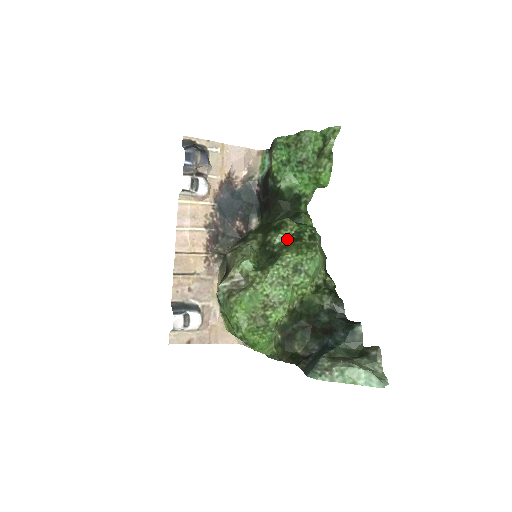
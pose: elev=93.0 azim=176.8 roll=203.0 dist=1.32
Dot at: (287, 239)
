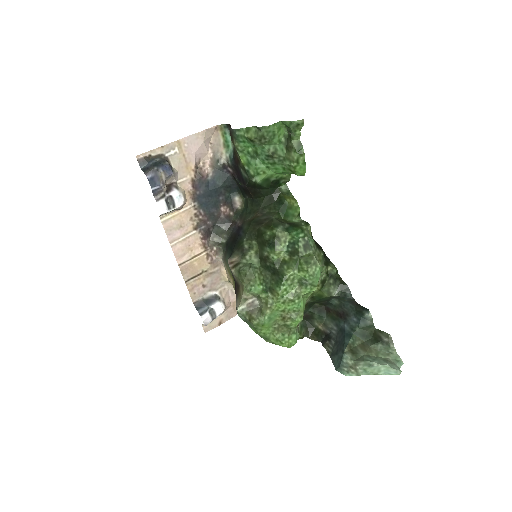
Dot at: (284, 253)
